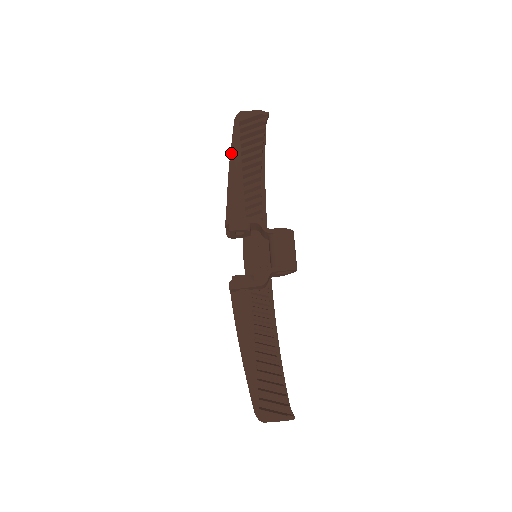
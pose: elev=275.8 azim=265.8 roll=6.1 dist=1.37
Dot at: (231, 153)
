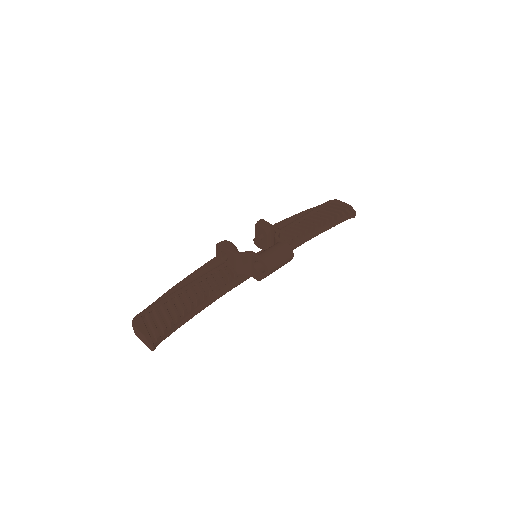
Dot at: (308, 210)
